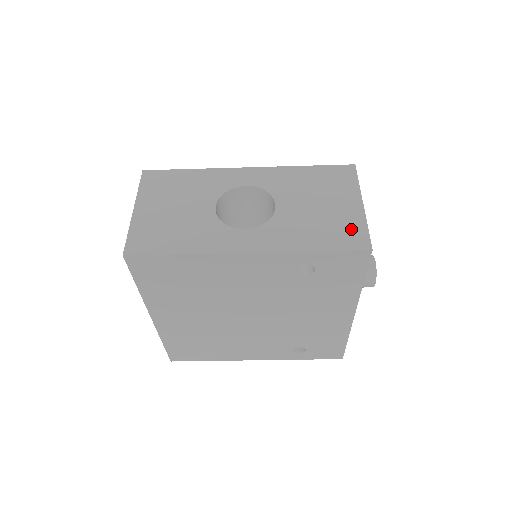
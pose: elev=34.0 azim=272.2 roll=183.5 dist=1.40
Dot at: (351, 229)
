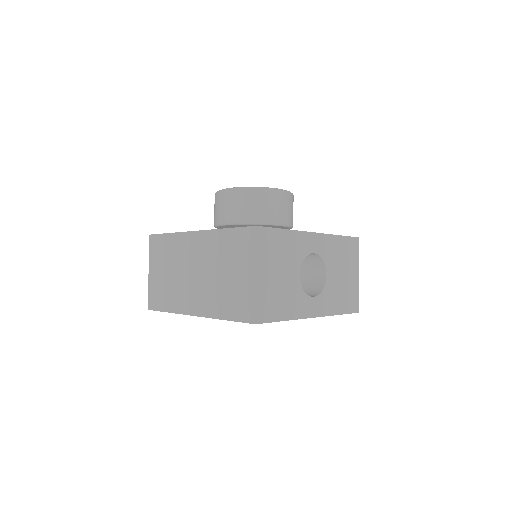
Dot at: (354, 296)
